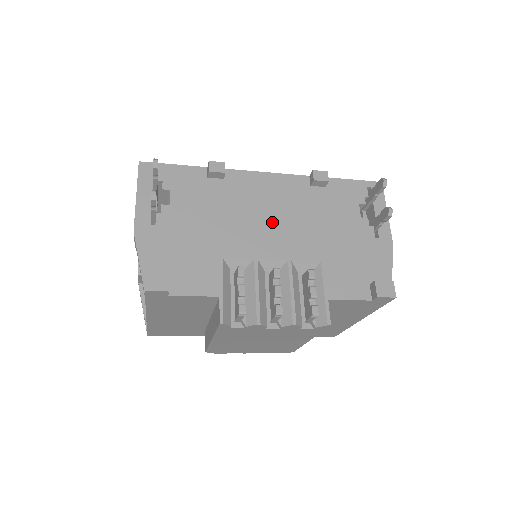
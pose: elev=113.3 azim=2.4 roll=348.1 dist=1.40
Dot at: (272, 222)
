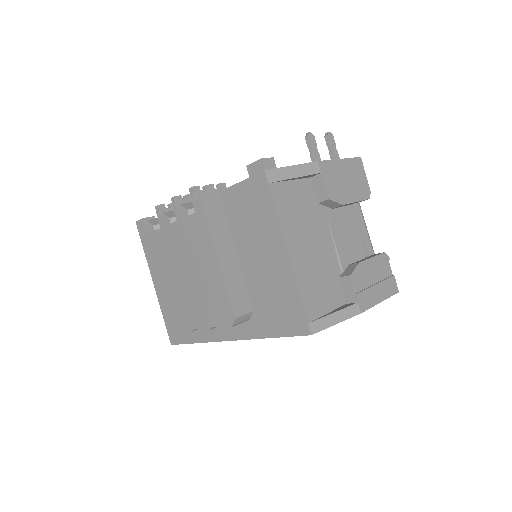
Dot at: occluded
